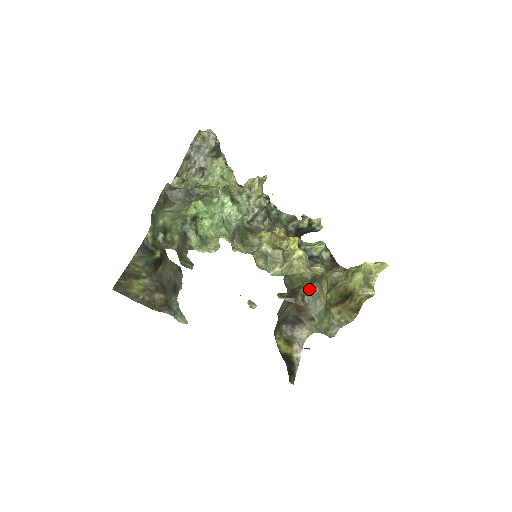
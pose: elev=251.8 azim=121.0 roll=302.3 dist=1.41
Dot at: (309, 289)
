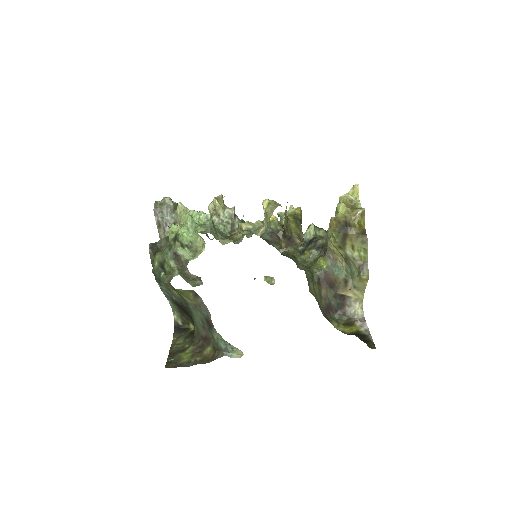
Dot at: (325, 262)
